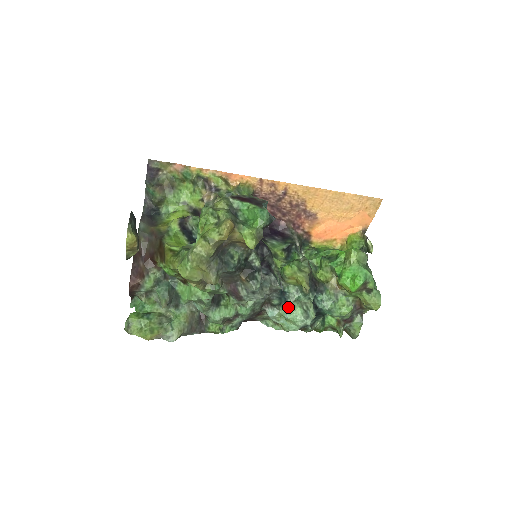
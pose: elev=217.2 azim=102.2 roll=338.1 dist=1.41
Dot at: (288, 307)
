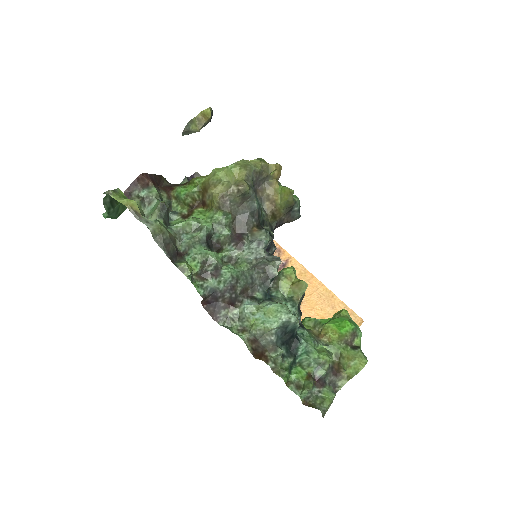
Dot at: (273, 301)
